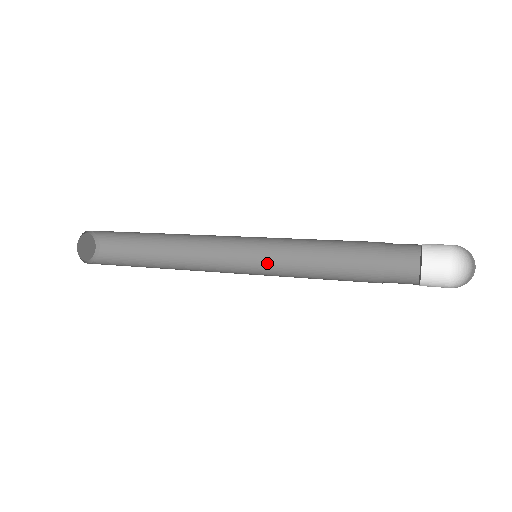
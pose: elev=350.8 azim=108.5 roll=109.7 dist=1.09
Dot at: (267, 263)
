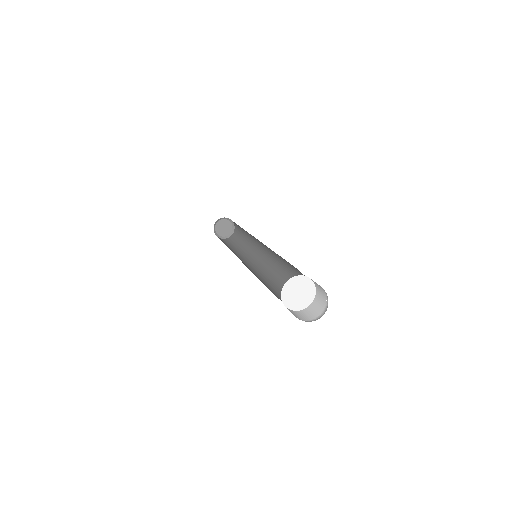
Dot at: (266, 267)
